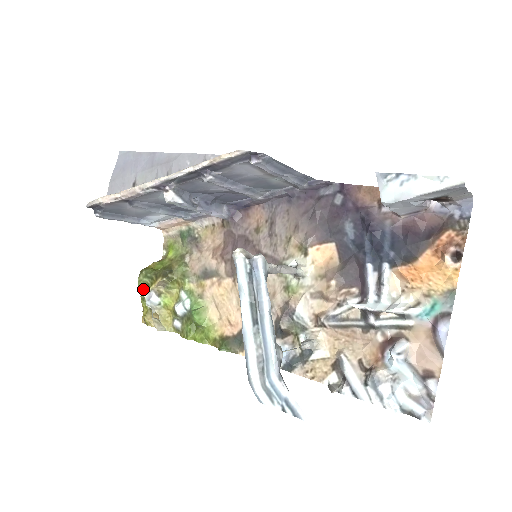
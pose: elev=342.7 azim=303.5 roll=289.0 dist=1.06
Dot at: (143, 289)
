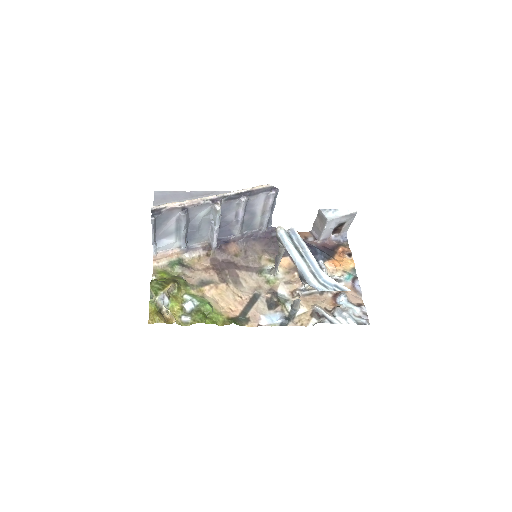
Dot at: (156, 292)
